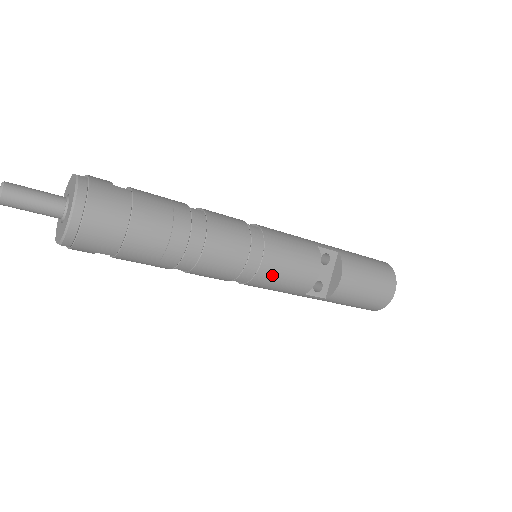
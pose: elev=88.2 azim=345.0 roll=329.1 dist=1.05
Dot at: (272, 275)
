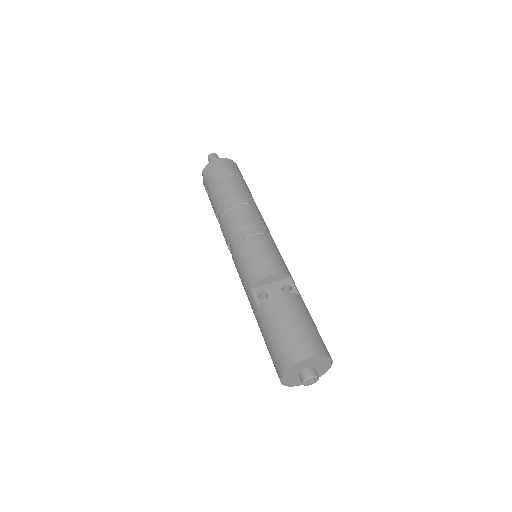
Dot at: (247, 249)
